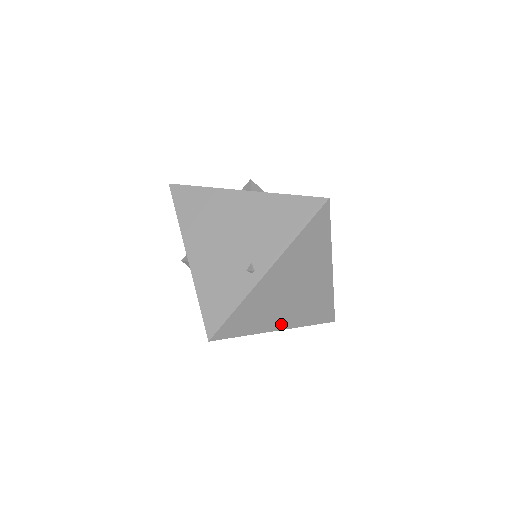
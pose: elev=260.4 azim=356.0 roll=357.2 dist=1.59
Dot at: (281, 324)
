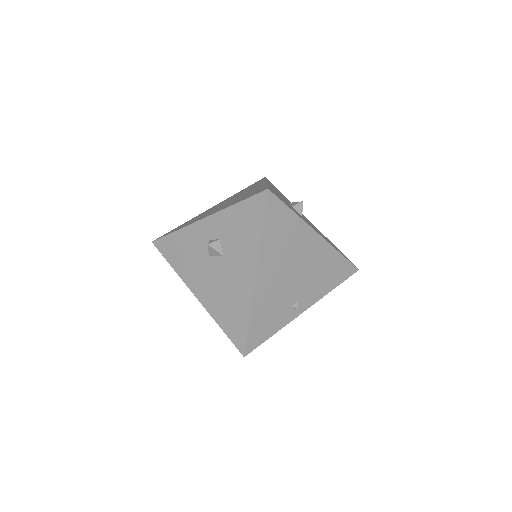
Dot at: occluded
